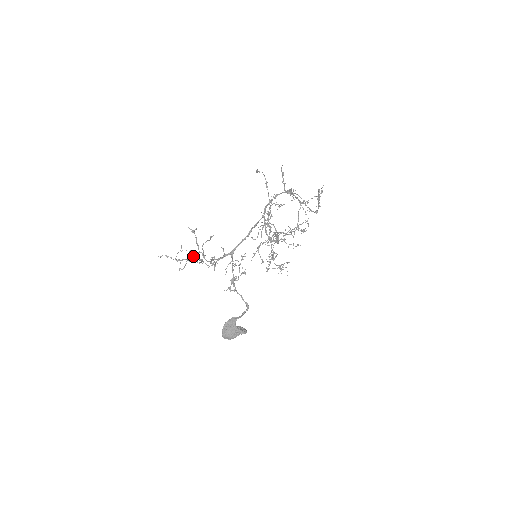
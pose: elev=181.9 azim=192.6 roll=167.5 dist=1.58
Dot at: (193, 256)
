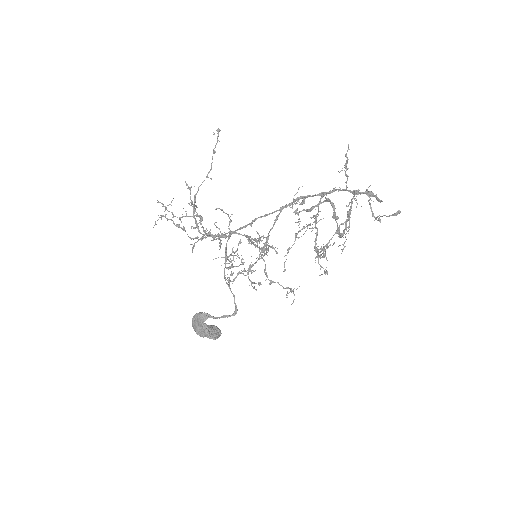
Dot at: (162, 215)
